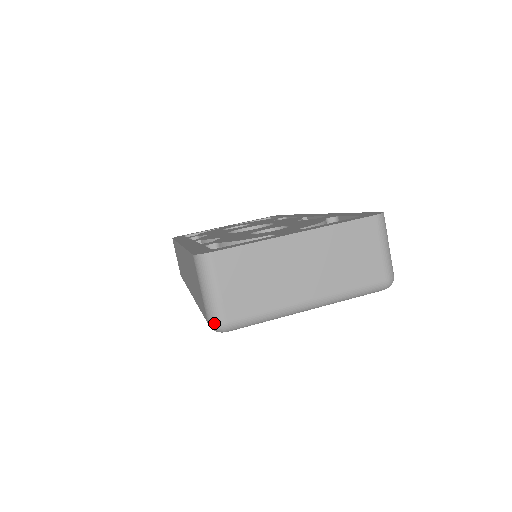
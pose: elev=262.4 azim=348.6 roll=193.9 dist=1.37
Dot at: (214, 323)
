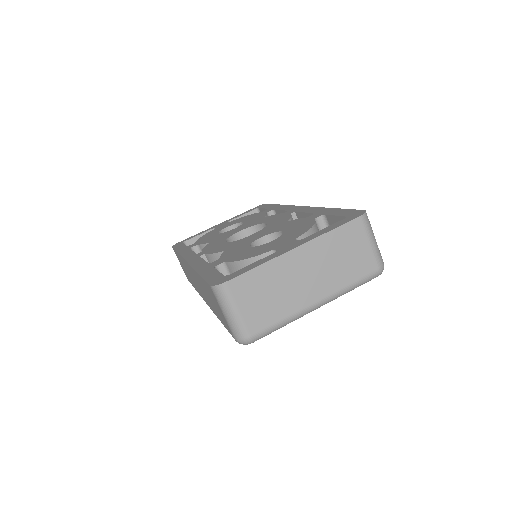
Dot at: (240, 339)
